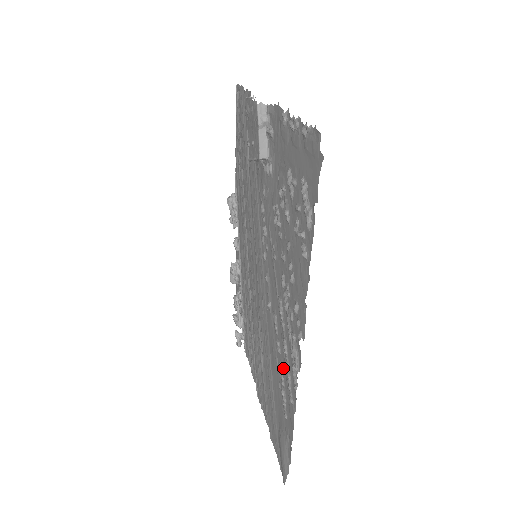
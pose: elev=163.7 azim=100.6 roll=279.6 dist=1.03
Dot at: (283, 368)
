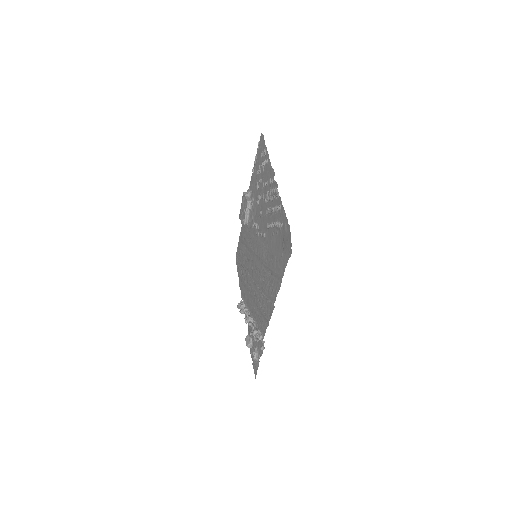
Dot at: (275, 219)
